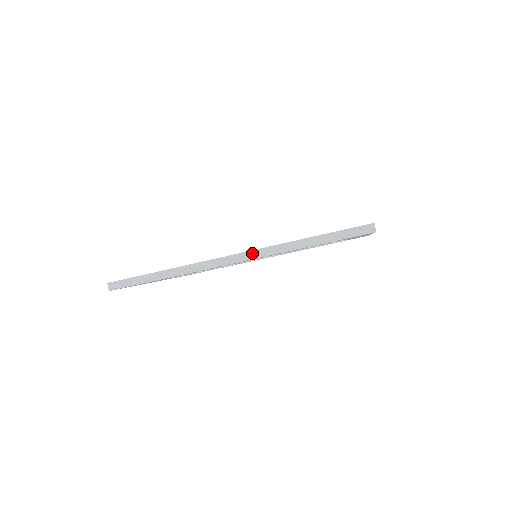
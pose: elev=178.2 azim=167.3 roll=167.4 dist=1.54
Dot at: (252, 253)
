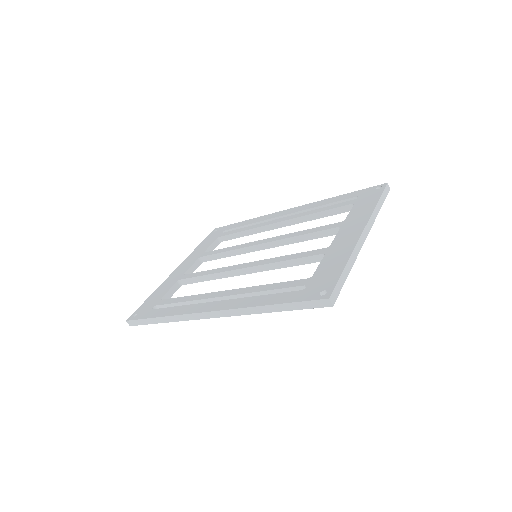
Dot at: (225, 312)
